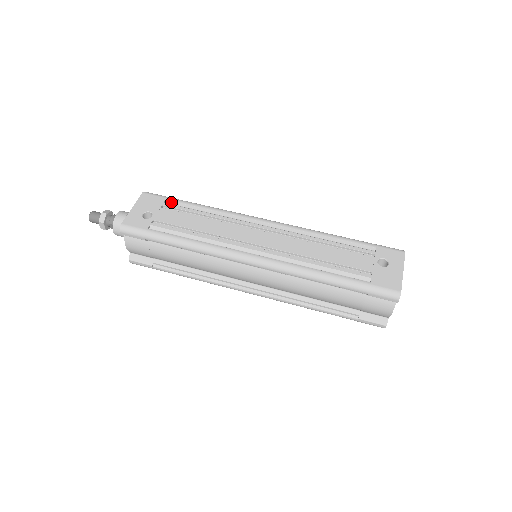
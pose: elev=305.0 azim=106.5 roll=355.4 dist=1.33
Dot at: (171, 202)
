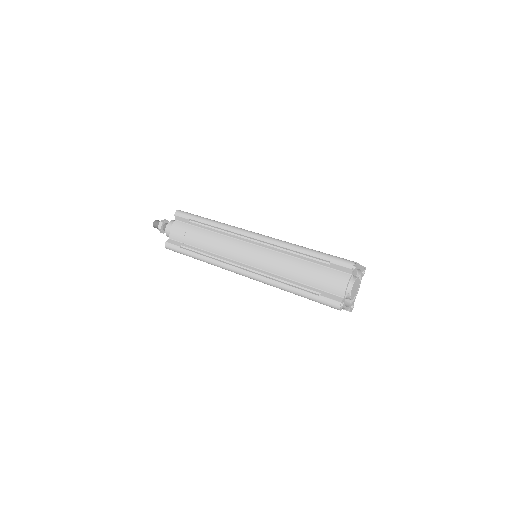
Dot at: occluded
